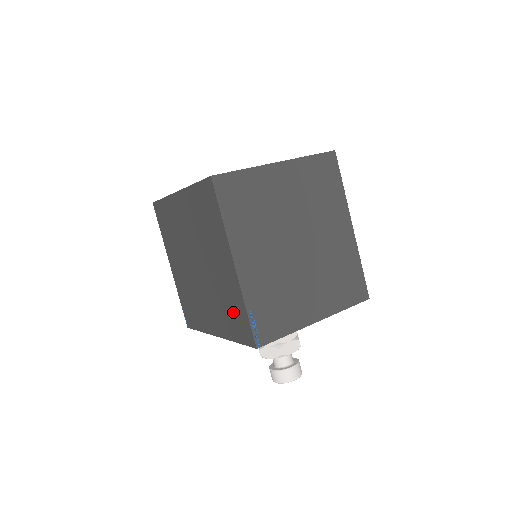
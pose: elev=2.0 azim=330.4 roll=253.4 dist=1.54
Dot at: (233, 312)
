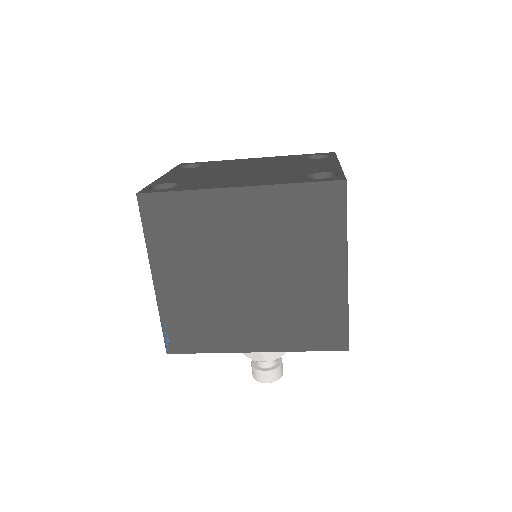
Dot at: (316, 321)
